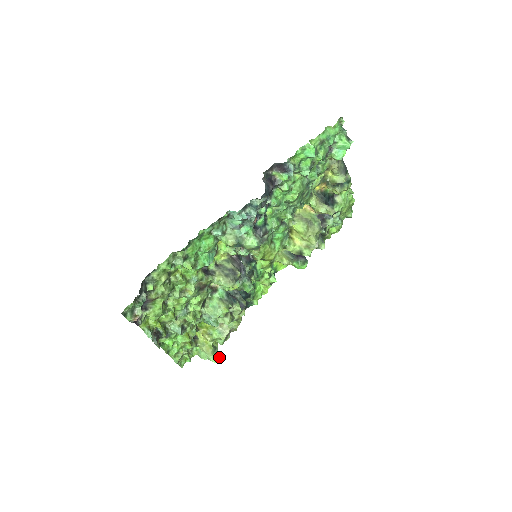
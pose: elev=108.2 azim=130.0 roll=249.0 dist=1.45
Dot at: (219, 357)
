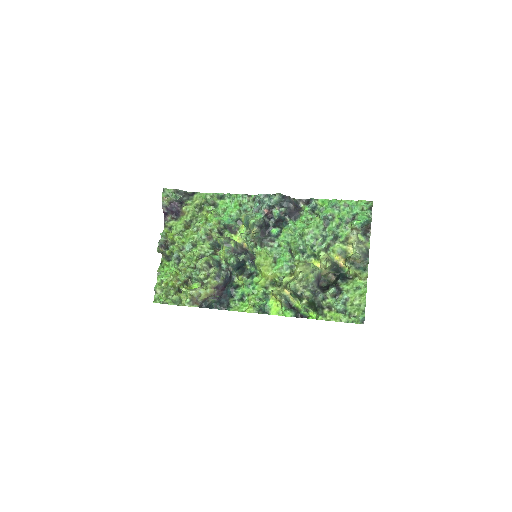
Dot at: (175, 303)
